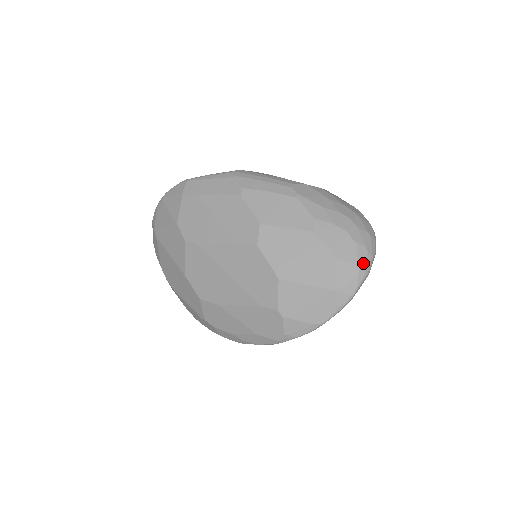
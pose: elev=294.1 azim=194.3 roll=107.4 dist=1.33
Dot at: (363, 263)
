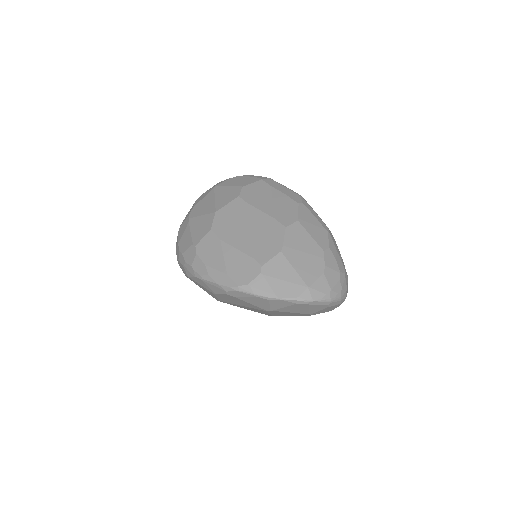
Dot at: (334, 293)
